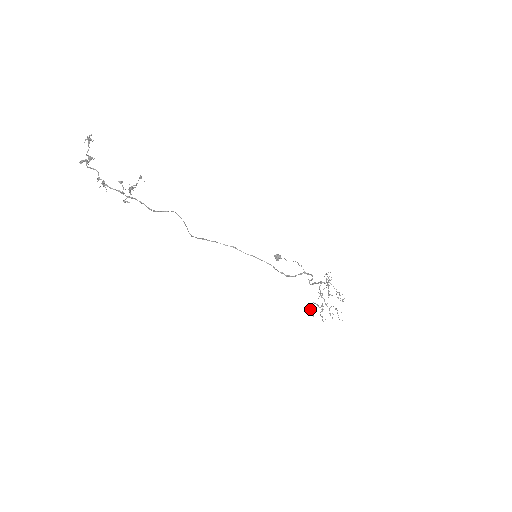
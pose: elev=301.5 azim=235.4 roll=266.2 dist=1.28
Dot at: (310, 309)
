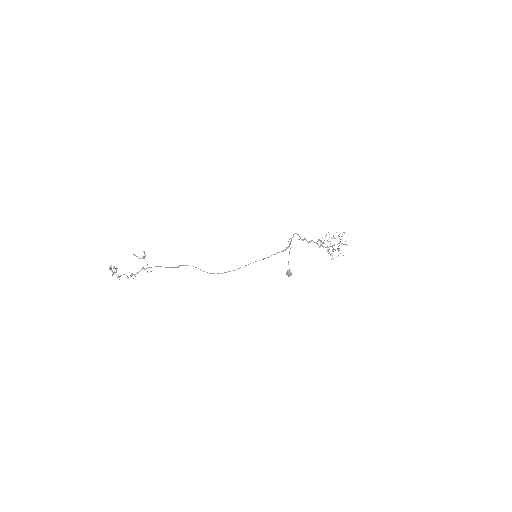
Dot at: (330, 255)
